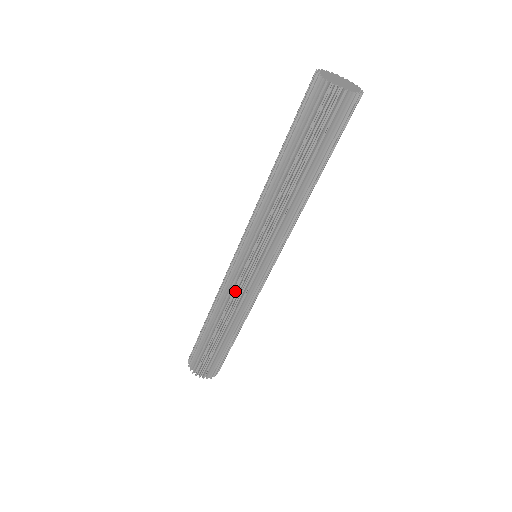
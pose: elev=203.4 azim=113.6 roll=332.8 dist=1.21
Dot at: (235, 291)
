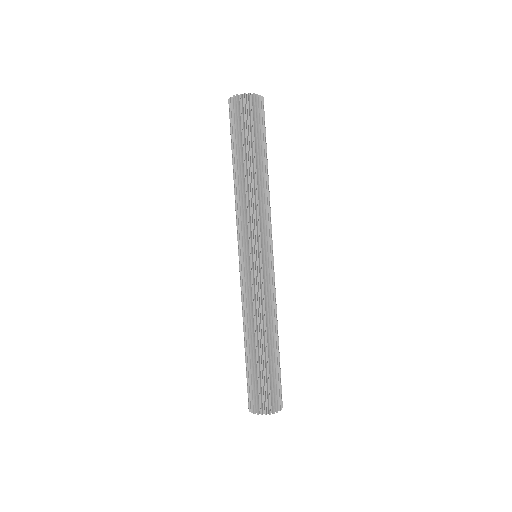
Dot at: (243, 289)
